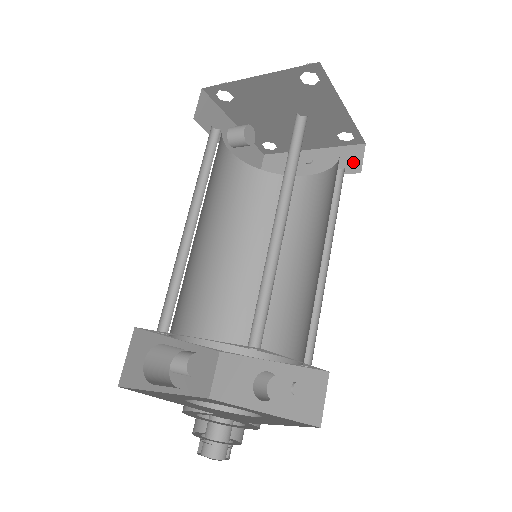
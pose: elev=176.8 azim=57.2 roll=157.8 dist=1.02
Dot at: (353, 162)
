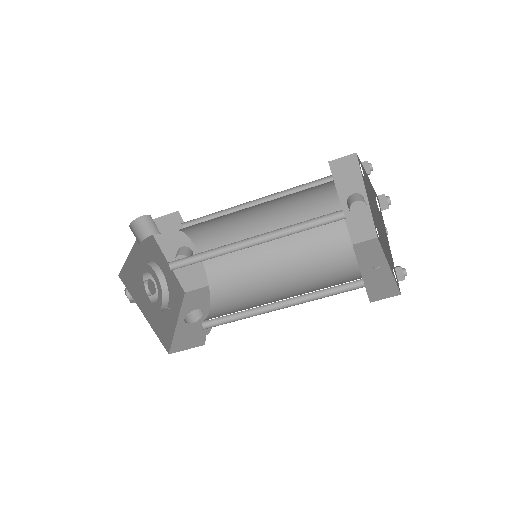
Dot at: (380, 293)
